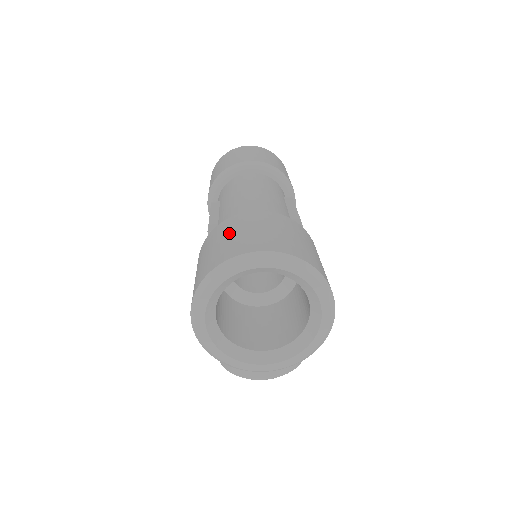
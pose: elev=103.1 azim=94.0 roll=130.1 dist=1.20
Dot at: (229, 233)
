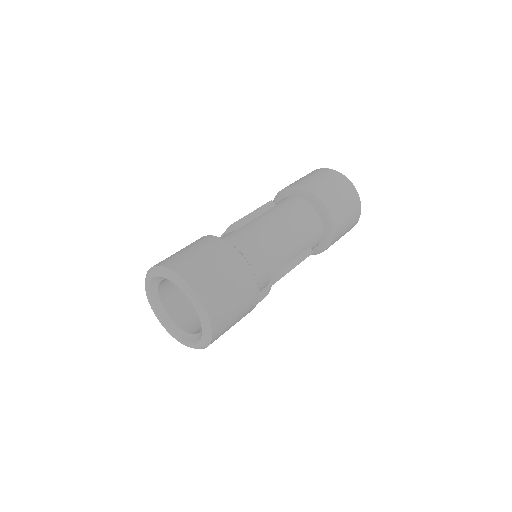
Dot at: (210, 256)
